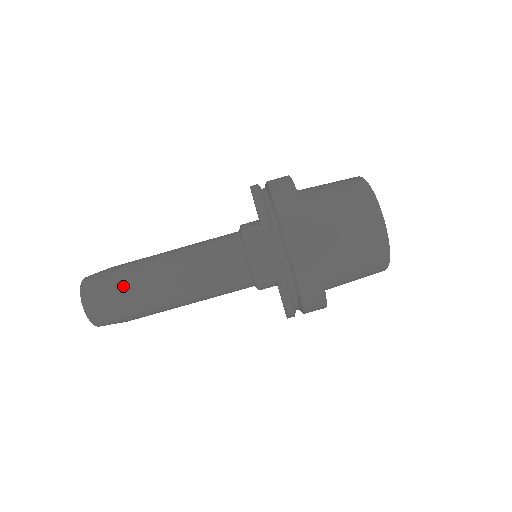
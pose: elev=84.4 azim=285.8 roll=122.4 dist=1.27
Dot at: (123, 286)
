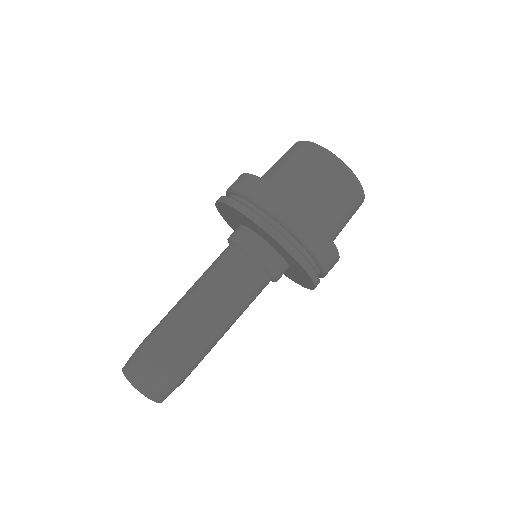
Dot at: (152, 336)
